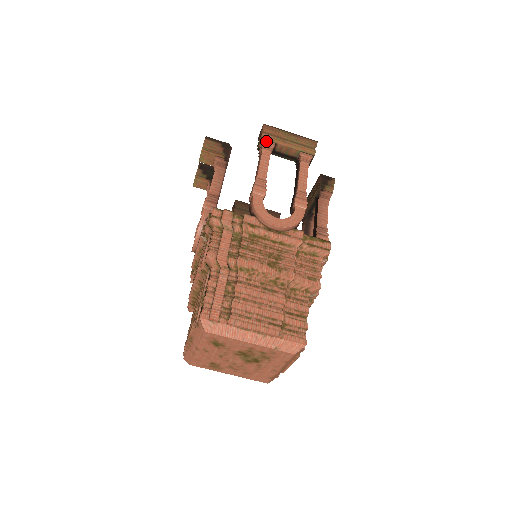
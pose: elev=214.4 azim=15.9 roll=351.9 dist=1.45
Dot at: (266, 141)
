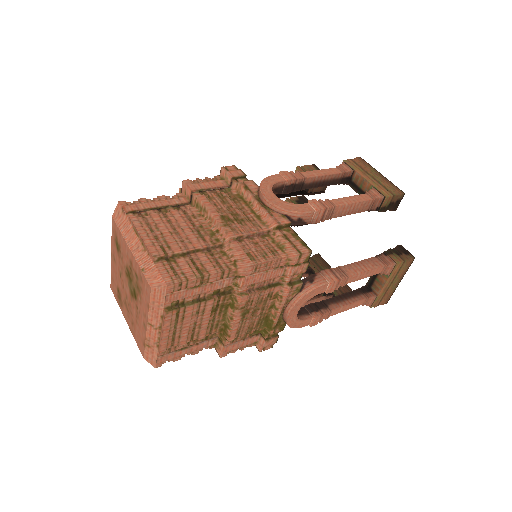
Dot at: (346, 164)
